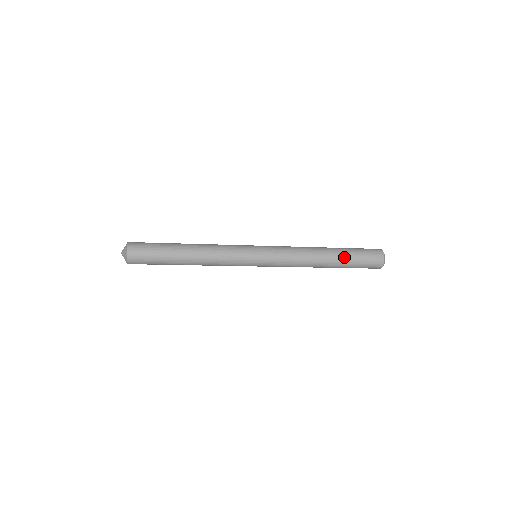
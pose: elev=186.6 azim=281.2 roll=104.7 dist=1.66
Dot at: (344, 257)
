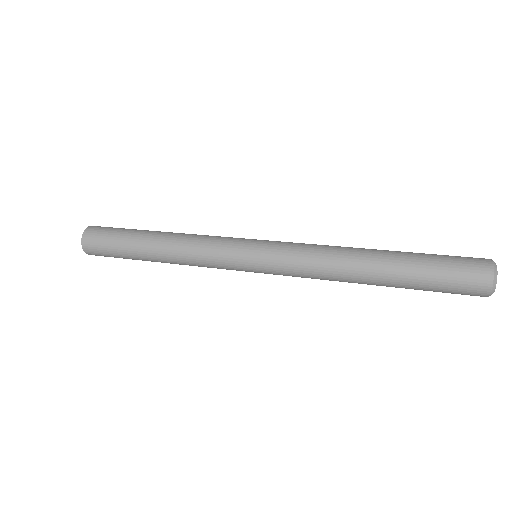
Dot at: (402, 287)
